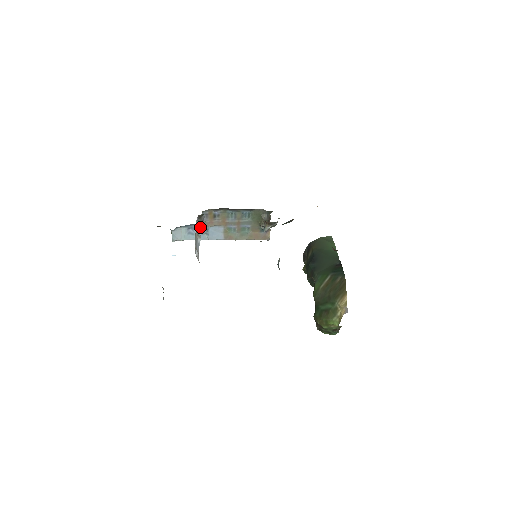
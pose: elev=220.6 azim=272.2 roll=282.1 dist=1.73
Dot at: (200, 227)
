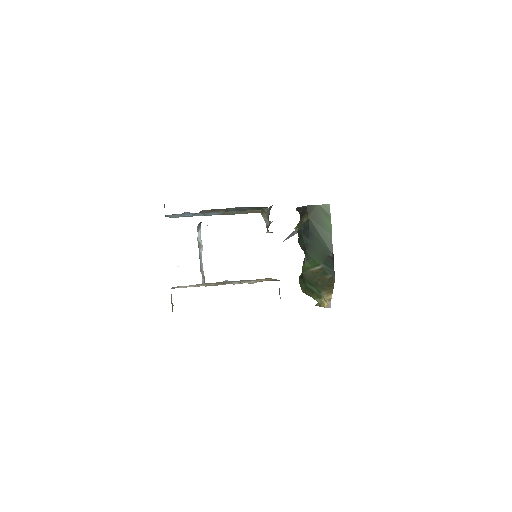
Dot at: (200, 228)
